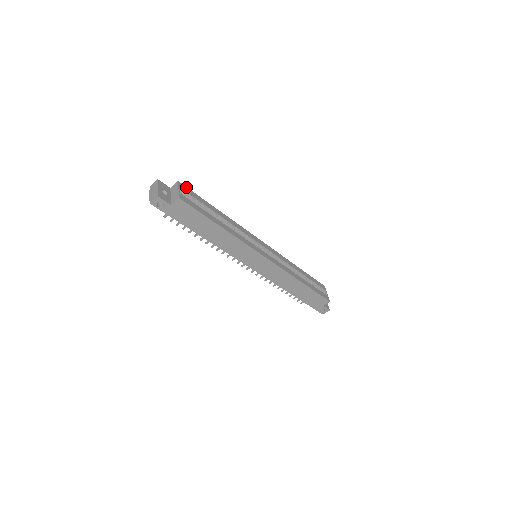
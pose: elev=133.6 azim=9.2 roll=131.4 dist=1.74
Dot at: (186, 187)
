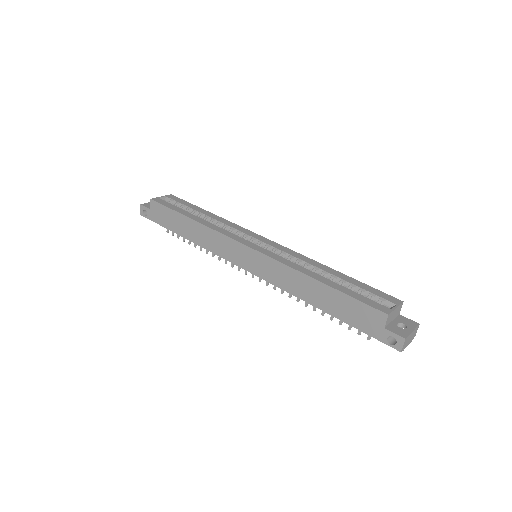
Dot at: (178, 198)
